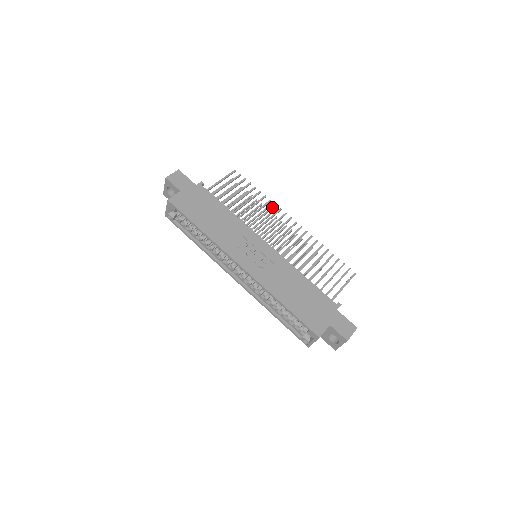
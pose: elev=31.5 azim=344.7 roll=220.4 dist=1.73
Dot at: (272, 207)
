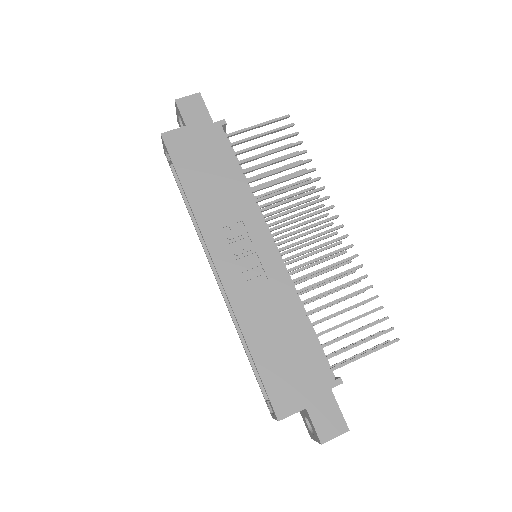
Dot at: (316, 190)
